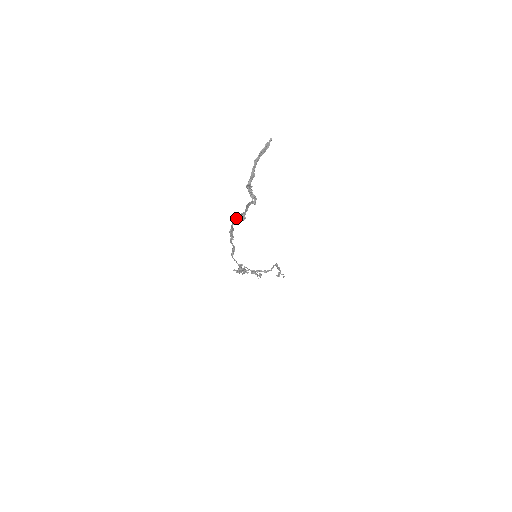
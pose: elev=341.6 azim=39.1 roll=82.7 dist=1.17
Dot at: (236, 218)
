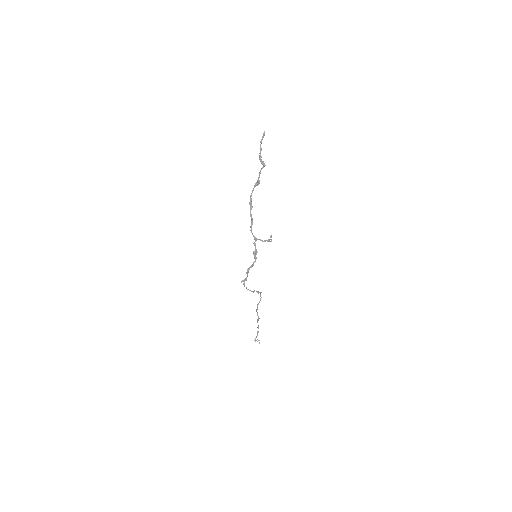
Dot at: (253, 189)
